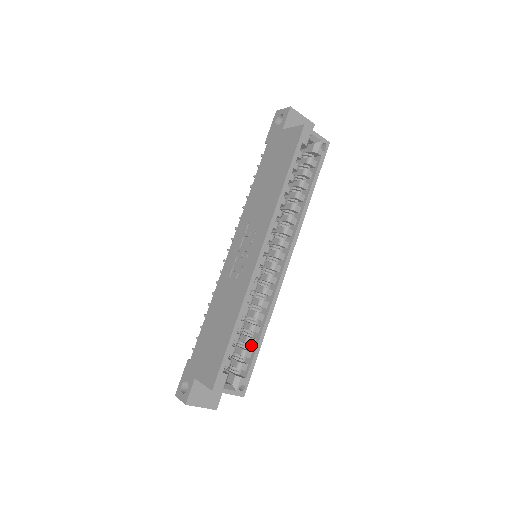
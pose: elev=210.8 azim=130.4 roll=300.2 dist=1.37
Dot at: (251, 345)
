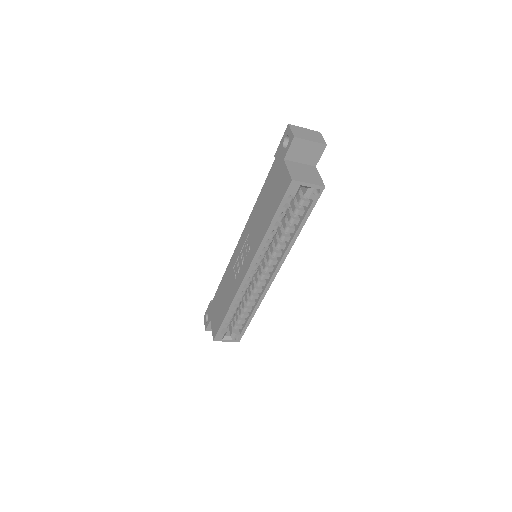
Dot at: occluded
